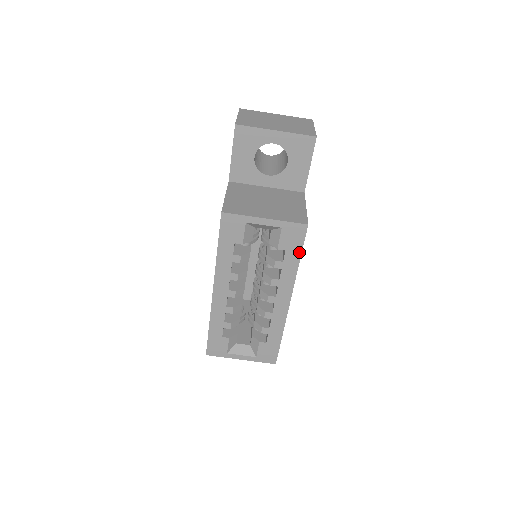
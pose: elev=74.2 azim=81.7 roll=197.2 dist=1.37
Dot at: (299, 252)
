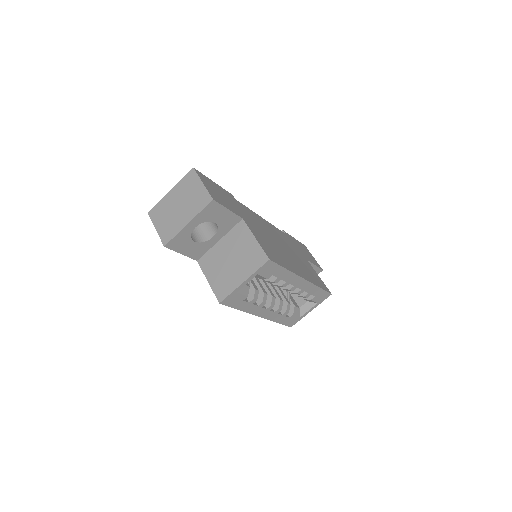
Dot at: (281, 268)
